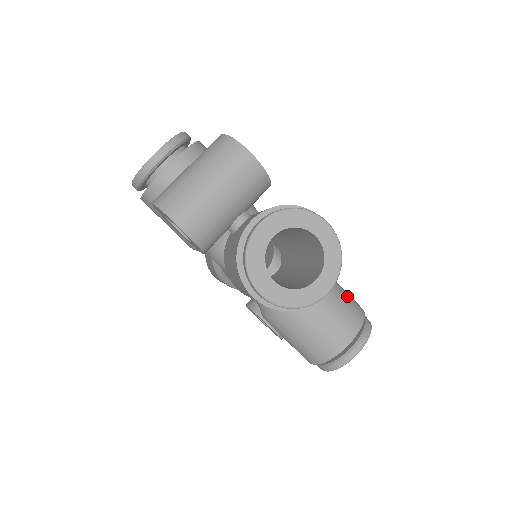
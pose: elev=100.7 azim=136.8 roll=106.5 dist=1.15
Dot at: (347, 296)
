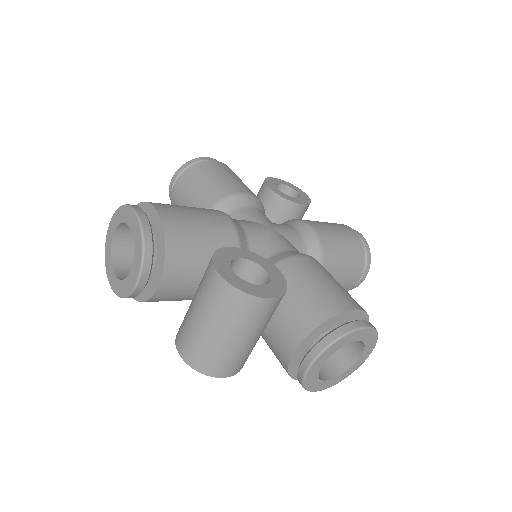
Dot at: (348, 245)
